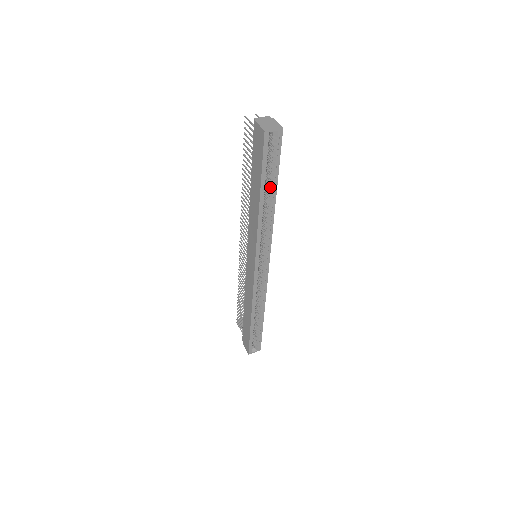
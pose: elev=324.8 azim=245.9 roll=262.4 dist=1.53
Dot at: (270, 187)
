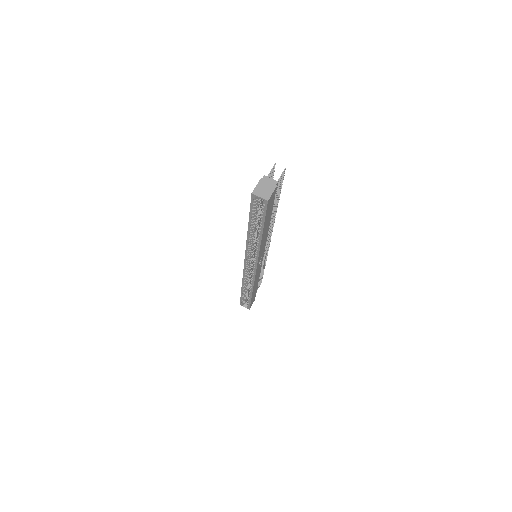
Dot at: (259, 227)
